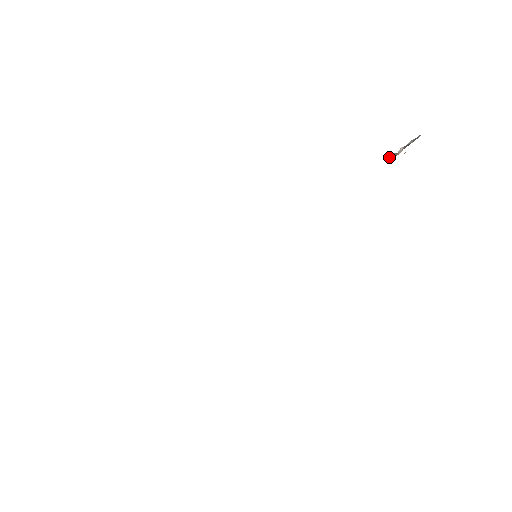
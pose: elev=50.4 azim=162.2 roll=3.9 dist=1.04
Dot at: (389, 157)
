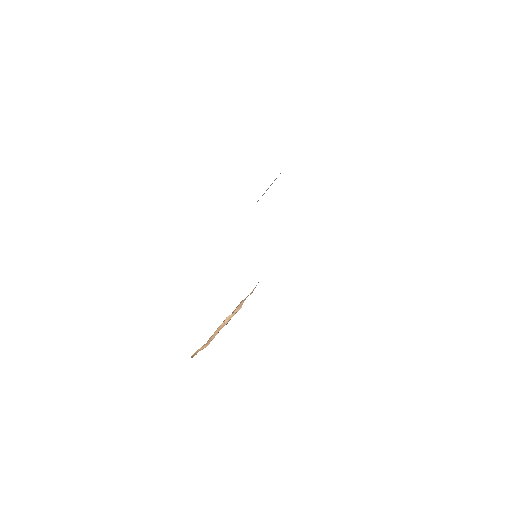
Dot at: occluded
